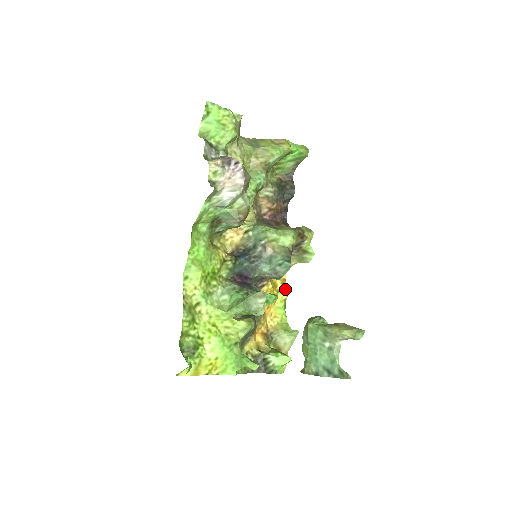
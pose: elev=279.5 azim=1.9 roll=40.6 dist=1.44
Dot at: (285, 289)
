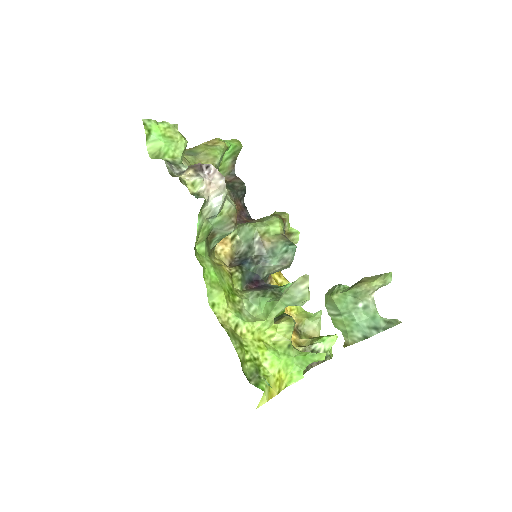
Dot at: (285, 280)
